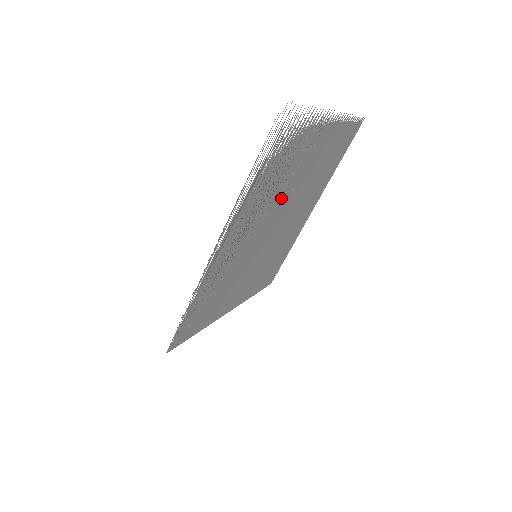
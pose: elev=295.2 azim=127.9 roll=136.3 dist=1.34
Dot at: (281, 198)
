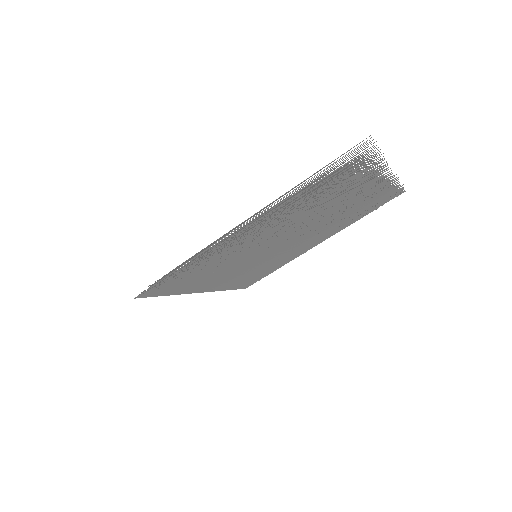
Dot at: (309, 217)
